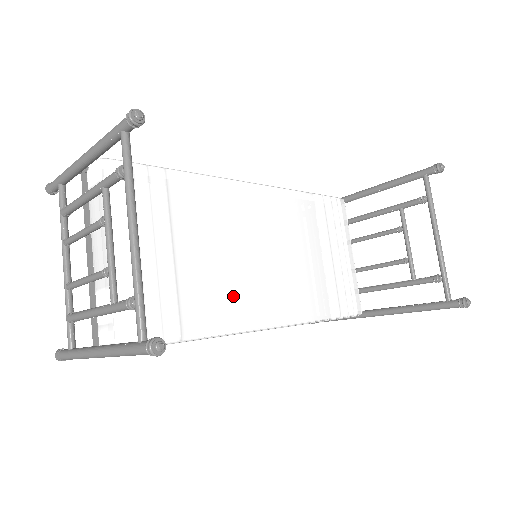
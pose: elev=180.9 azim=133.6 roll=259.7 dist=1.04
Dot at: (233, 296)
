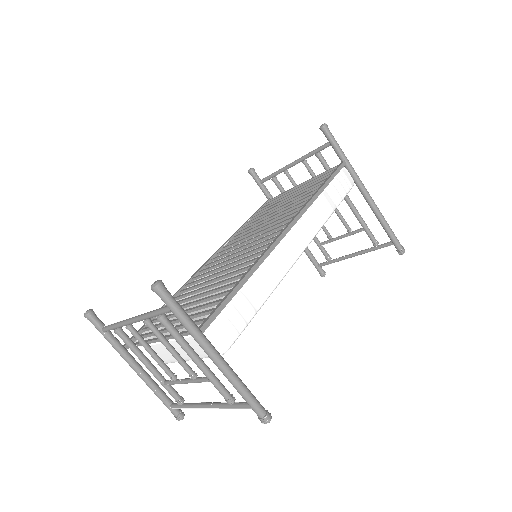
Dot at: occluded
